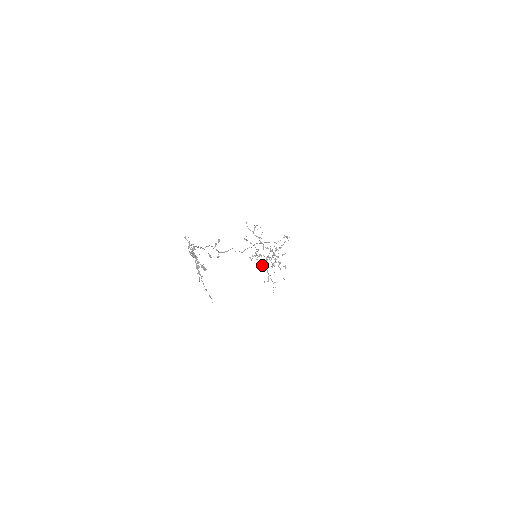
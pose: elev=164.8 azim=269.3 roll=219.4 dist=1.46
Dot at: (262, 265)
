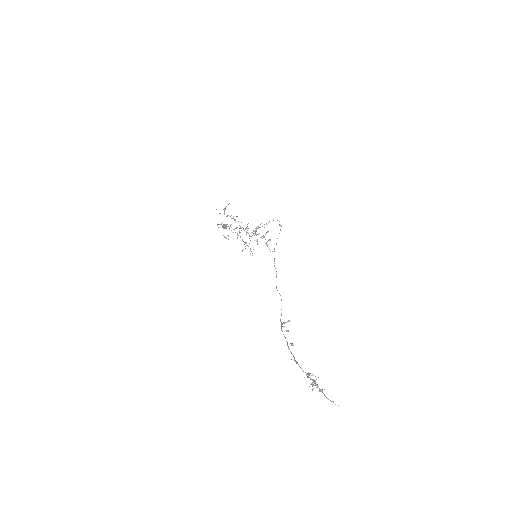
Dot at: (237, 238)
